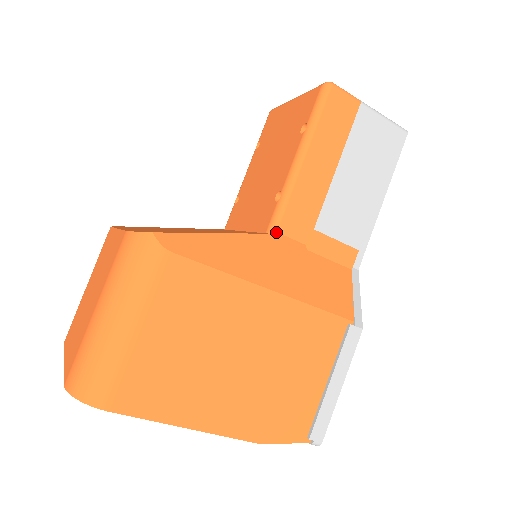
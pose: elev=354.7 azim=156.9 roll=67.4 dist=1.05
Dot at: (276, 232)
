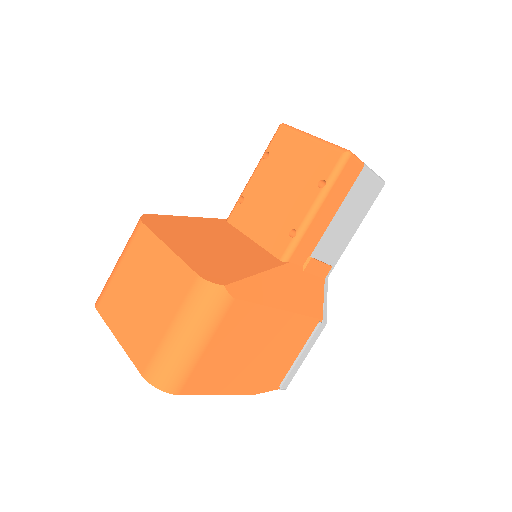
Dot at: (288, 261)
